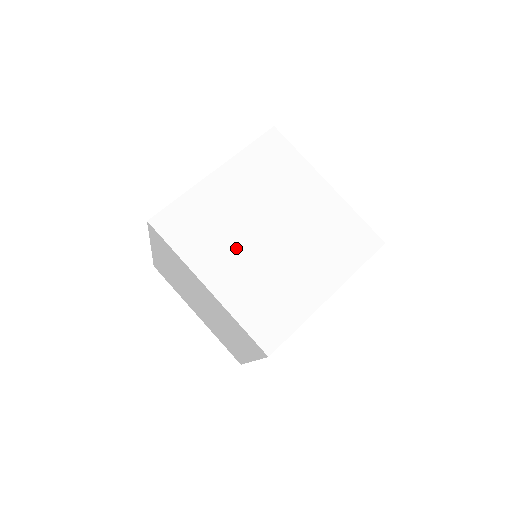
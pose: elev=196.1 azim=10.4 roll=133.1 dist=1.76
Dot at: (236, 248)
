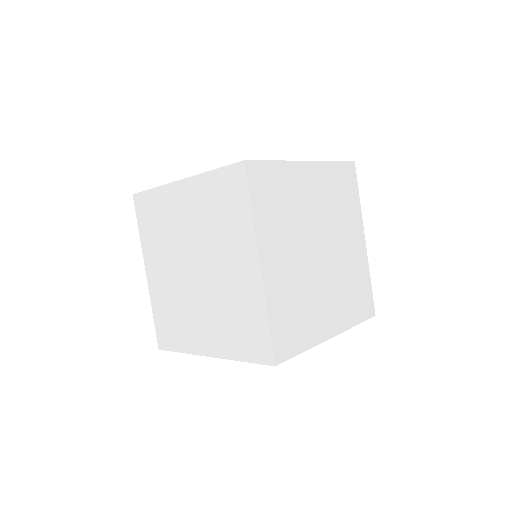
Dot at: (294, 244)
